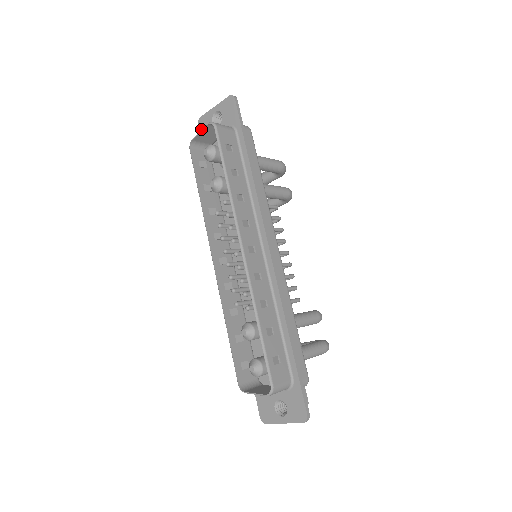
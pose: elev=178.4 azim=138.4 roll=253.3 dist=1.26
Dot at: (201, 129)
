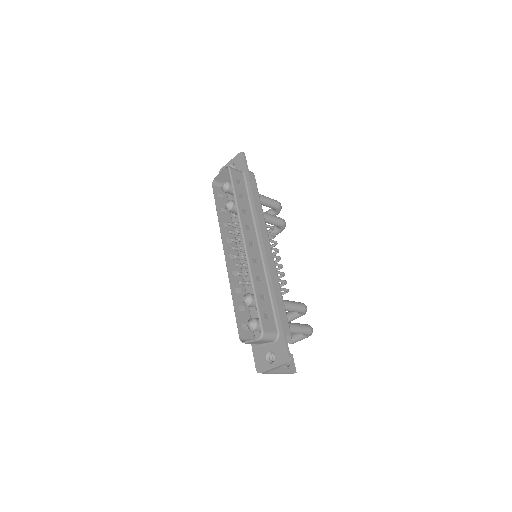
Dot at: occluded
